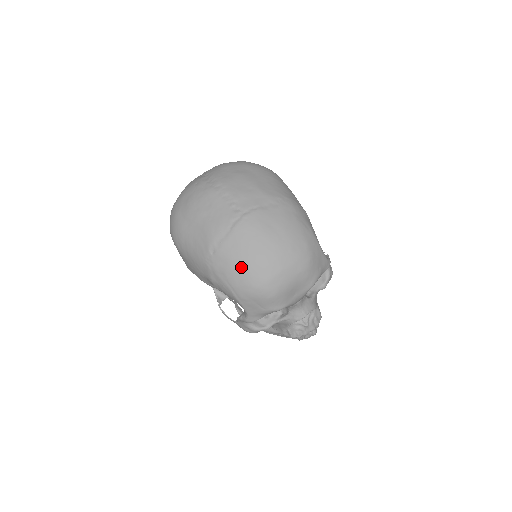
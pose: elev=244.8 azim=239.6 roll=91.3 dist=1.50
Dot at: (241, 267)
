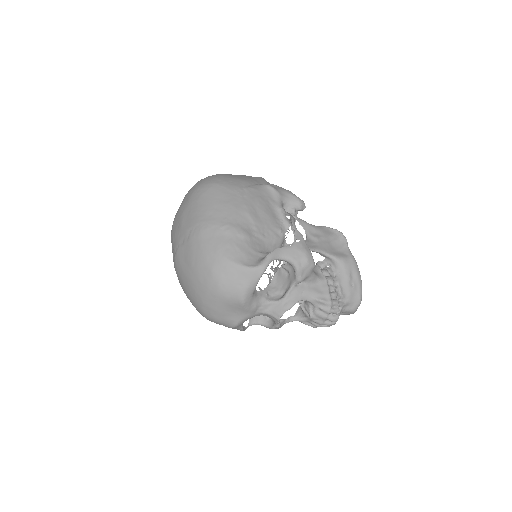
Dot at: occluded
